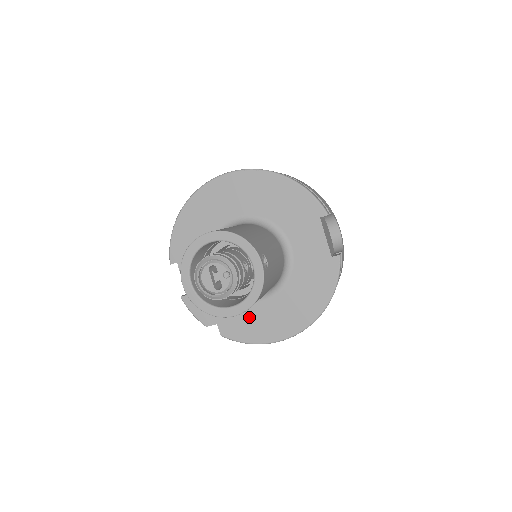
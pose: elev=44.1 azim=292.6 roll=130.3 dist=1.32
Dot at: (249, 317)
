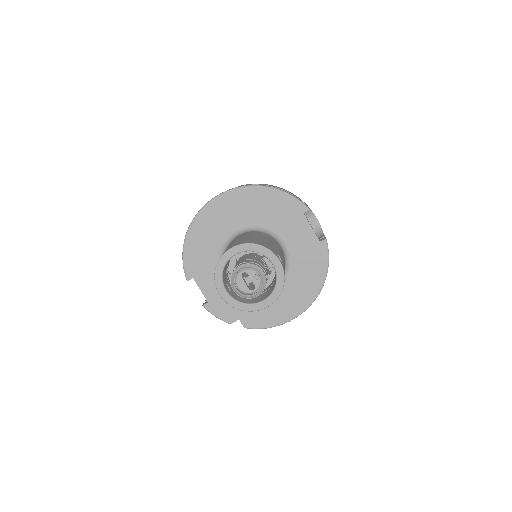
Dot at: occluded
